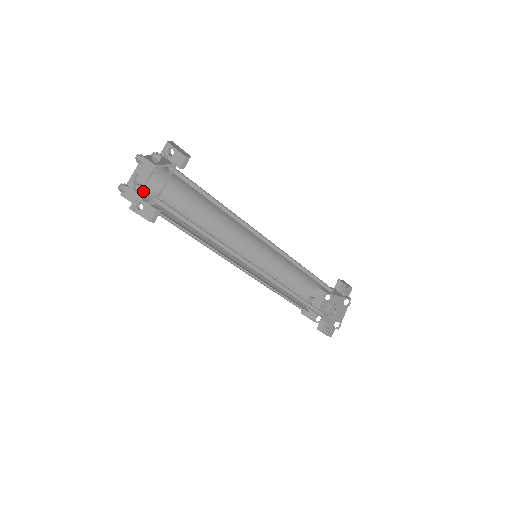
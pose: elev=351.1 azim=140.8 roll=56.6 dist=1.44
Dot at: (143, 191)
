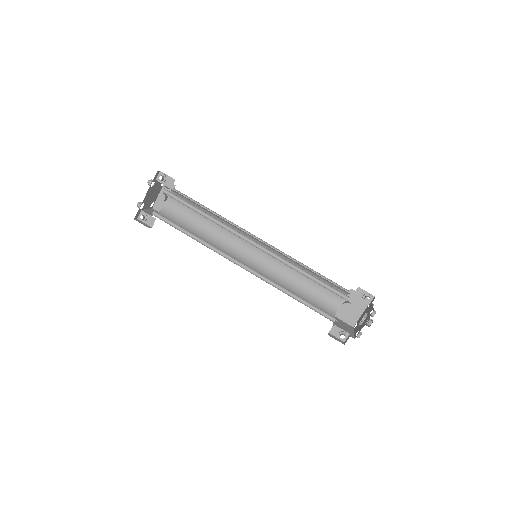
Dot at: (165, 205)
